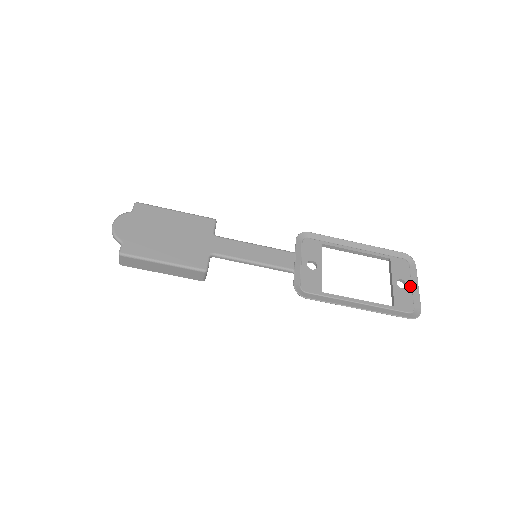
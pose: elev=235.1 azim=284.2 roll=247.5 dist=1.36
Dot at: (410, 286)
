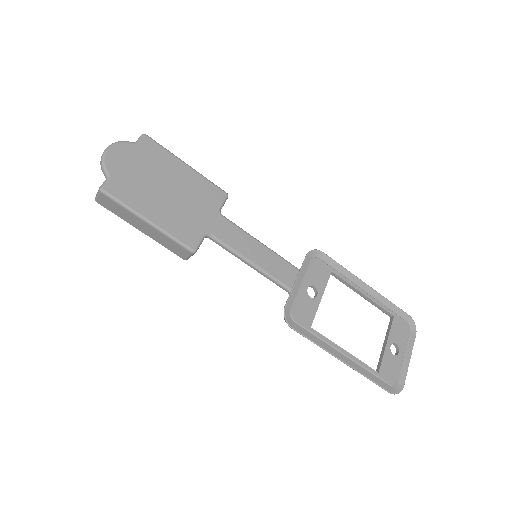
Dot at: (402, 355)
